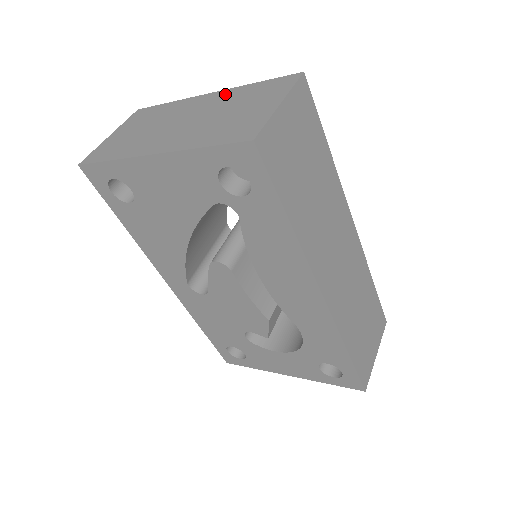
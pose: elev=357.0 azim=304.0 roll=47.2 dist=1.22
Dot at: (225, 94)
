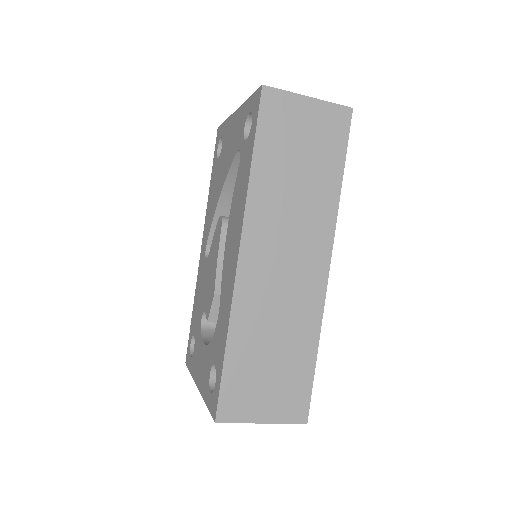
Dot at: occluded
